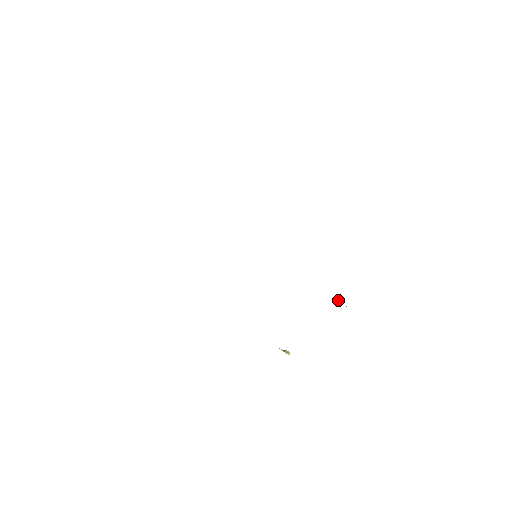
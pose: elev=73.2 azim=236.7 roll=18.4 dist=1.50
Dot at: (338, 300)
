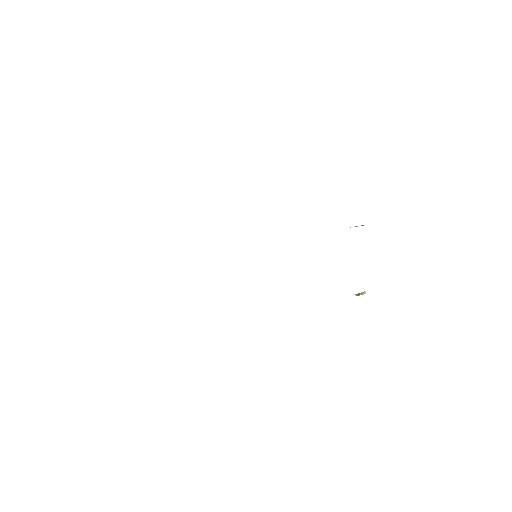
Dot at: occluded
